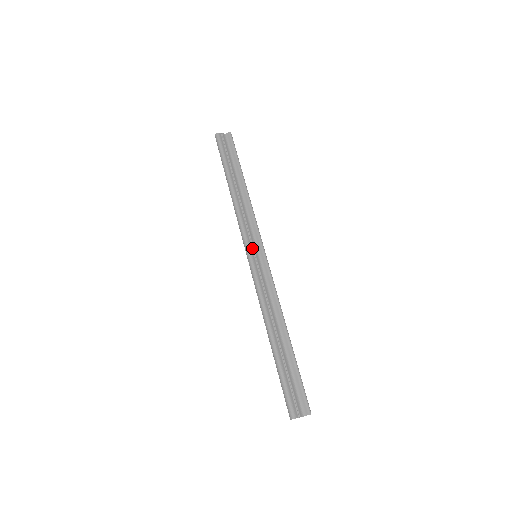
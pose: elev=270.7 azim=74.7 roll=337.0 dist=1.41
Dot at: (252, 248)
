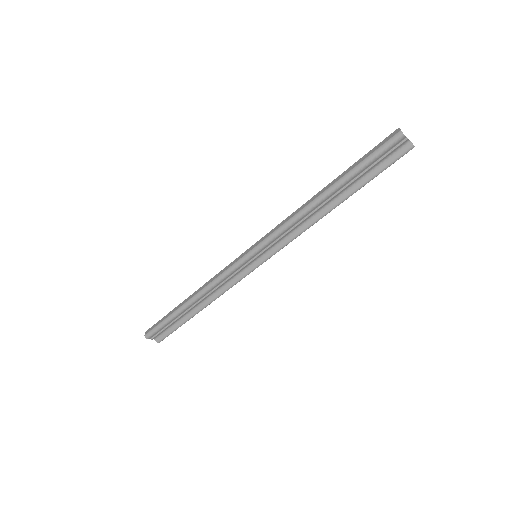
Dot at: (261, 252)
